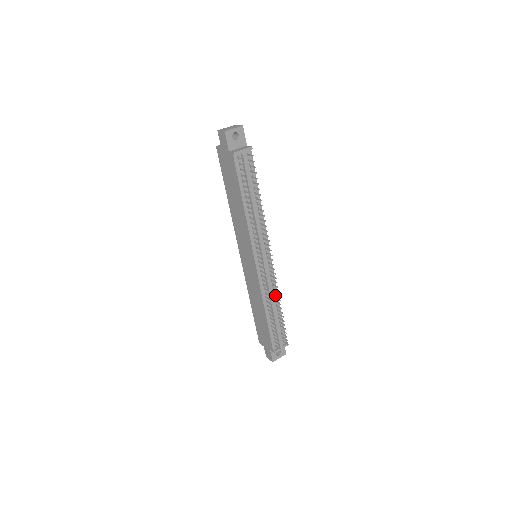
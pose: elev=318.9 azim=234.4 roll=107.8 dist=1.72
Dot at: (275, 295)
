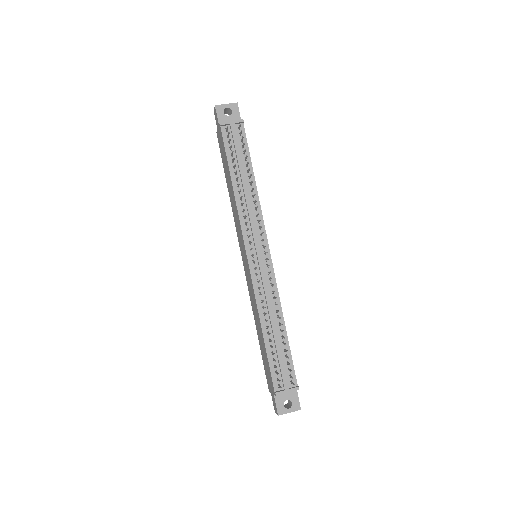
Dot at: (277, 308)
